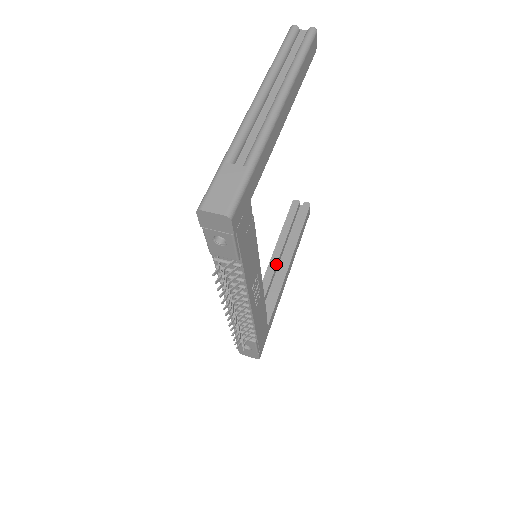
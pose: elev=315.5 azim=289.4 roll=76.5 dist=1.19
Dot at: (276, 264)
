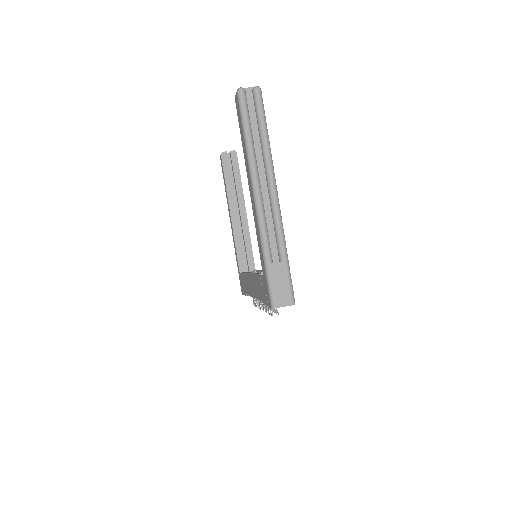
Dot at: (237, 219)
